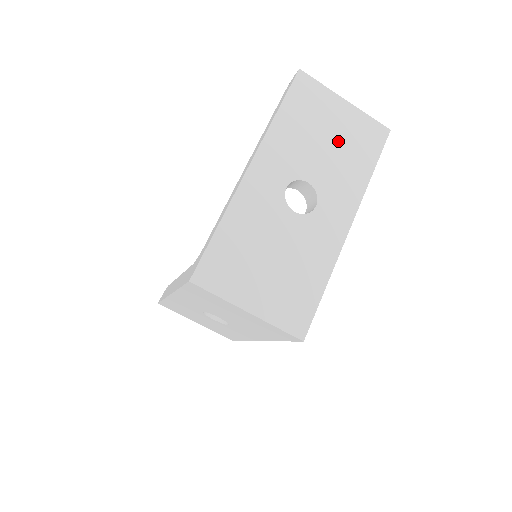
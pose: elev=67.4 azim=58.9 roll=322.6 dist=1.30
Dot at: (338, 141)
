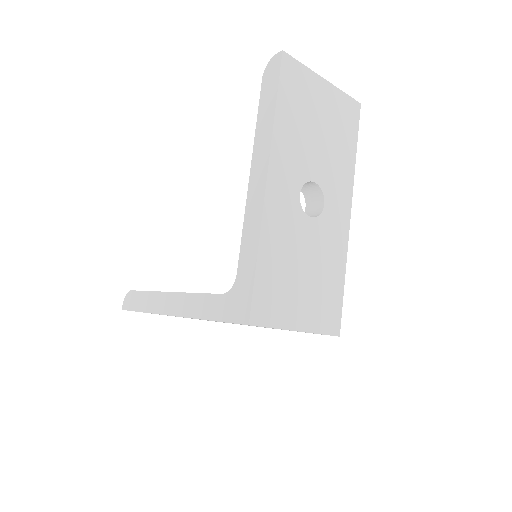
Dot at: (327, 128)
